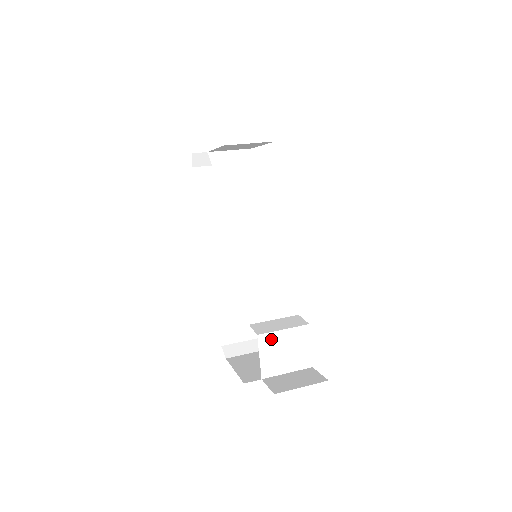
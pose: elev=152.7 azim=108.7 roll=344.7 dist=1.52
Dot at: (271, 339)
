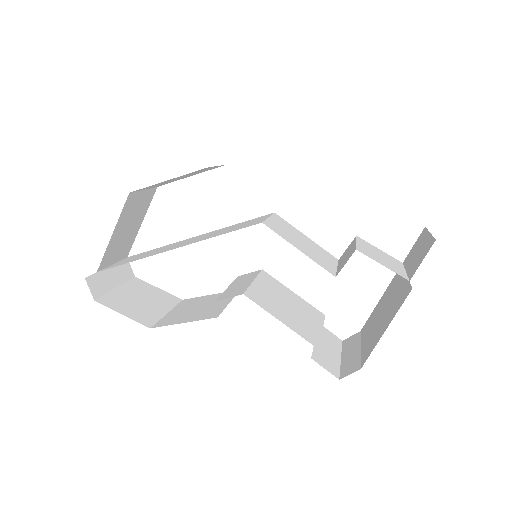
Dot at: (364, 251)
